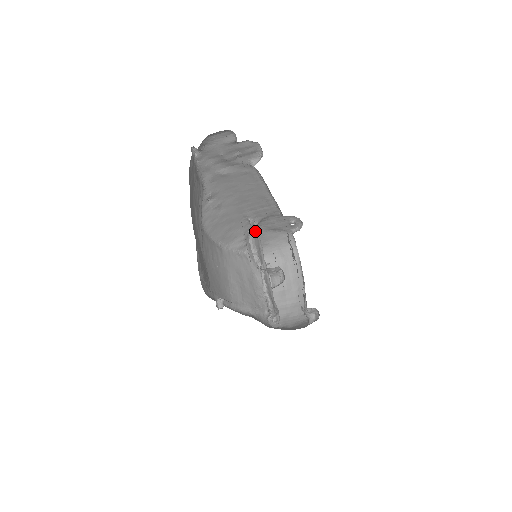
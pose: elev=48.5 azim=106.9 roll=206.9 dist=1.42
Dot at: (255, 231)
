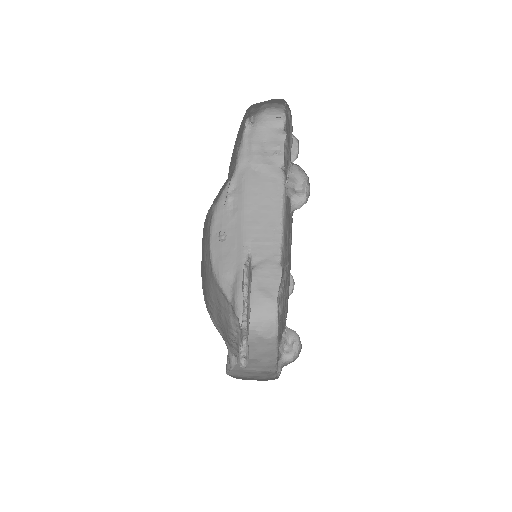
Dot at: (250, 268)
